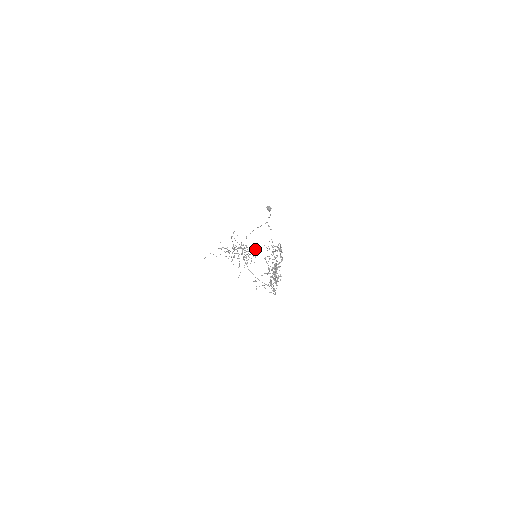
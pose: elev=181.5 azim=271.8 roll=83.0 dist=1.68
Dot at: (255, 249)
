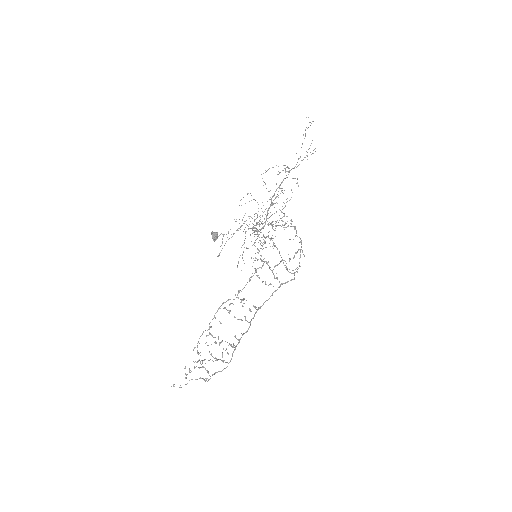
Dot at: occluded
